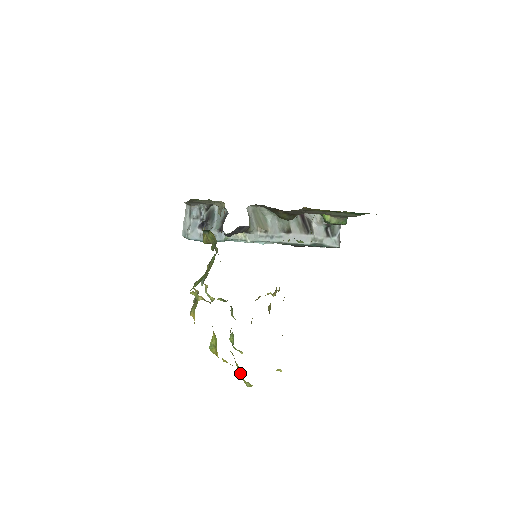
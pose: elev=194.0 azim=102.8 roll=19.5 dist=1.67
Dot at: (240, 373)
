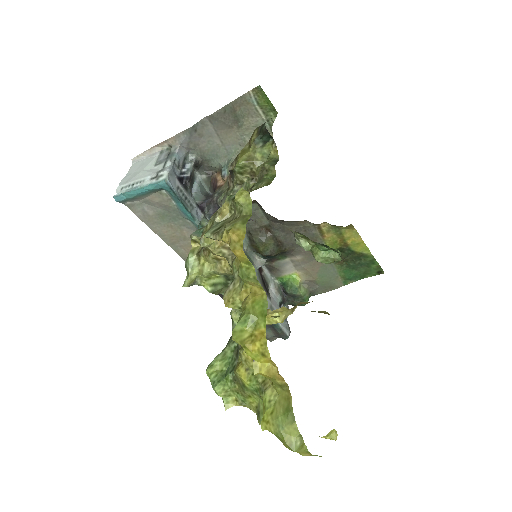
Dot at: (286, 407)
